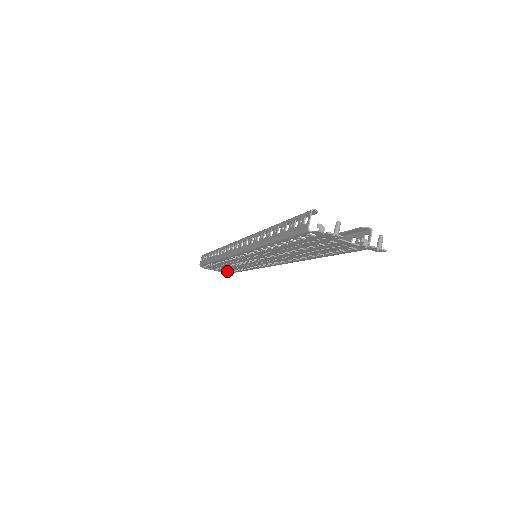
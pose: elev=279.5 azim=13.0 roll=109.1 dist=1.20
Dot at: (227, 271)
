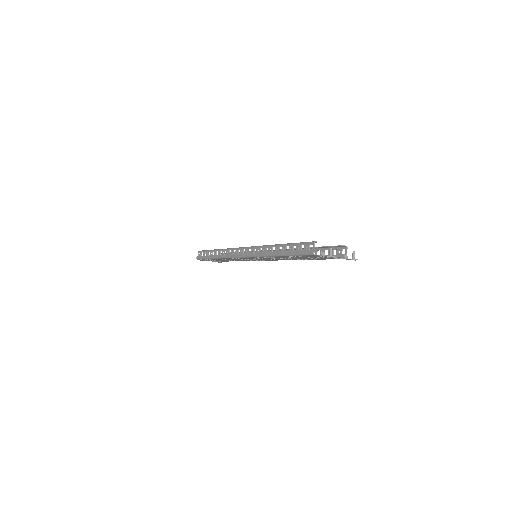
Dot at: occluded
